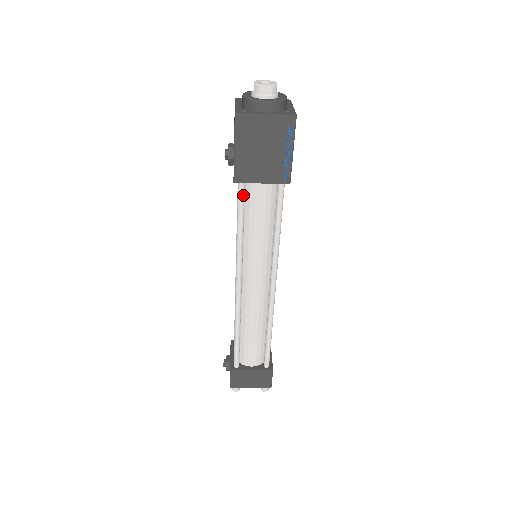
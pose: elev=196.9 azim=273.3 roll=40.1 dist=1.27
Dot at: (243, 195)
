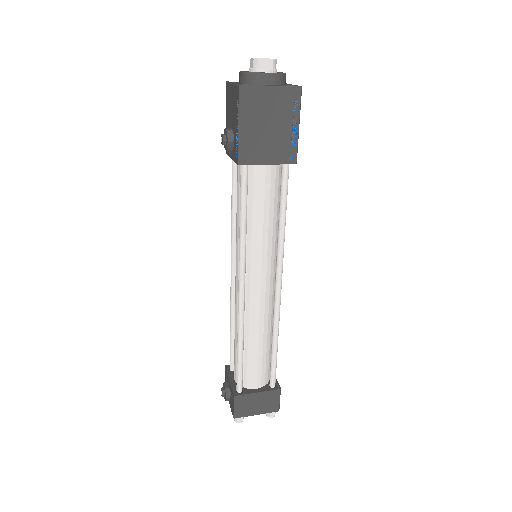
Dot at: (247, 181)
